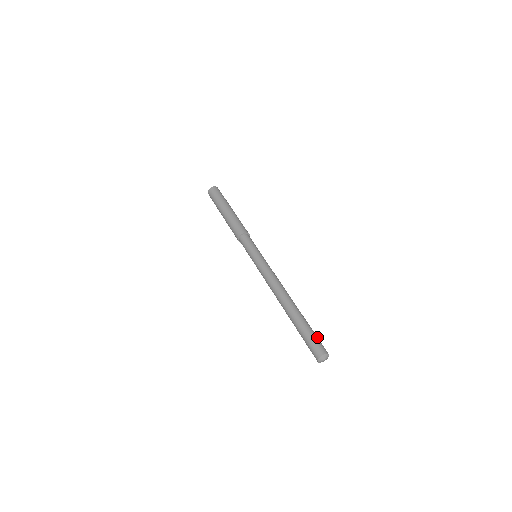
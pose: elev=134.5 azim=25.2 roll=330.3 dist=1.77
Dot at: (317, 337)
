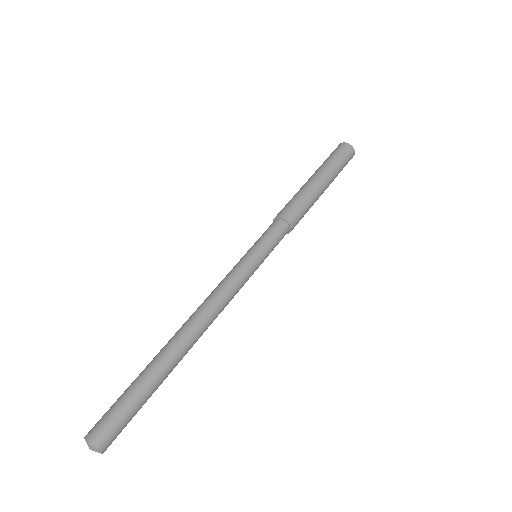
Dot at: (122, 410)
